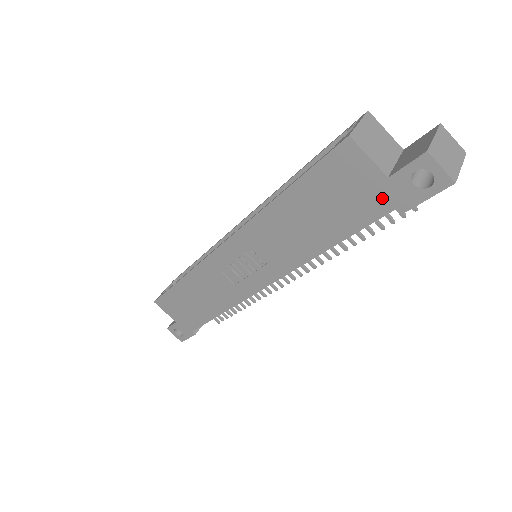
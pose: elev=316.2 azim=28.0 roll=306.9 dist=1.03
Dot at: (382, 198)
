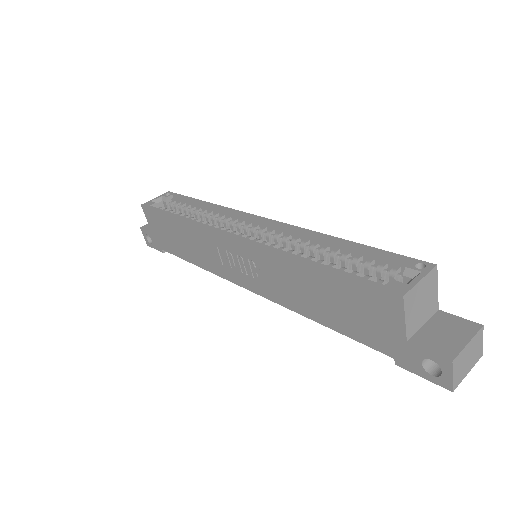
Dot at: (390, 345)
